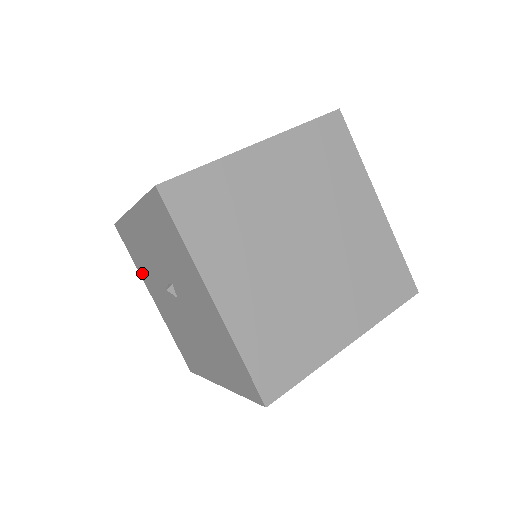
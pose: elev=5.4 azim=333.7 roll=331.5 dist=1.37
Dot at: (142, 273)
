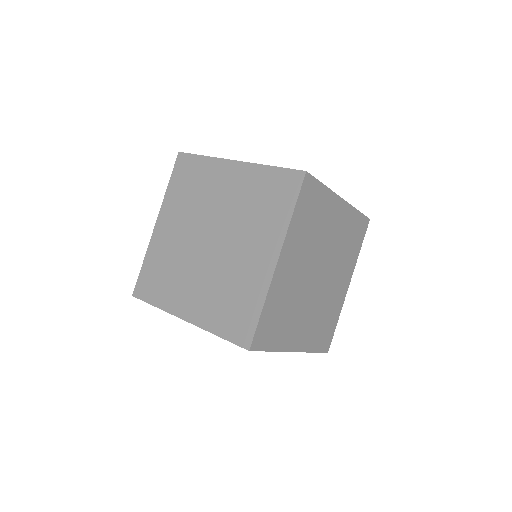
Dot at: occluded
